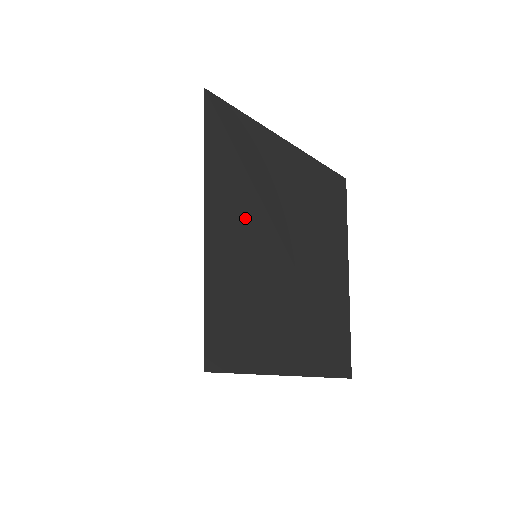
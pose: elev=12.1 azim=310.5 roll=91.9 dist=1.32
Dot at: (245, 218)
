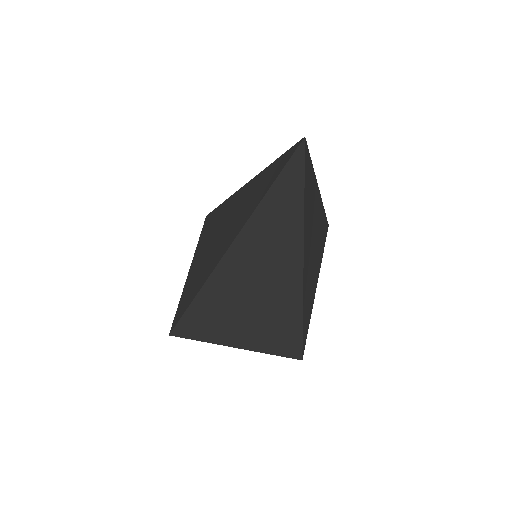
Dot at: (284, 226)
